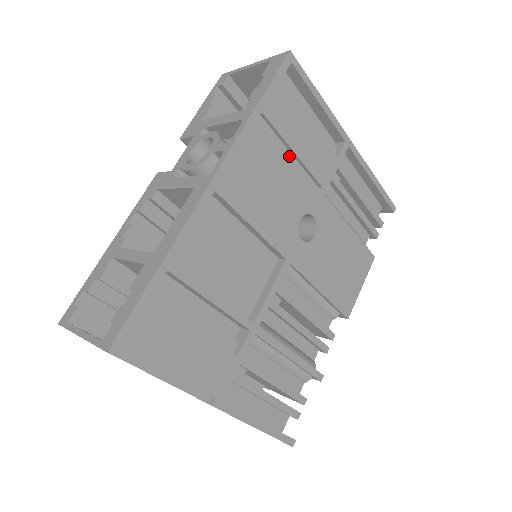
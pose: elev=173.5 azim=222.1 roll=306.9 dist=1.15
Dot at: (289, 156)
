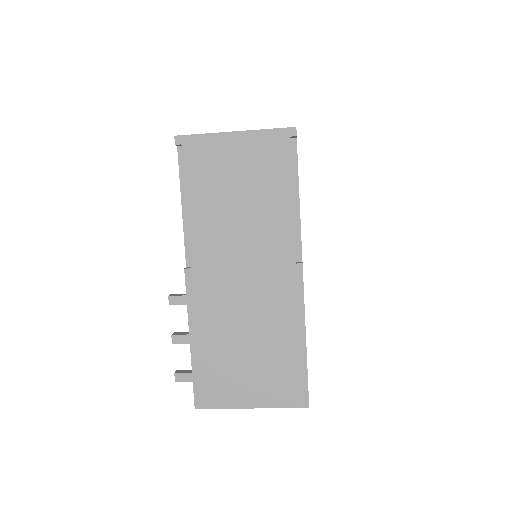
Dot at: occluded
